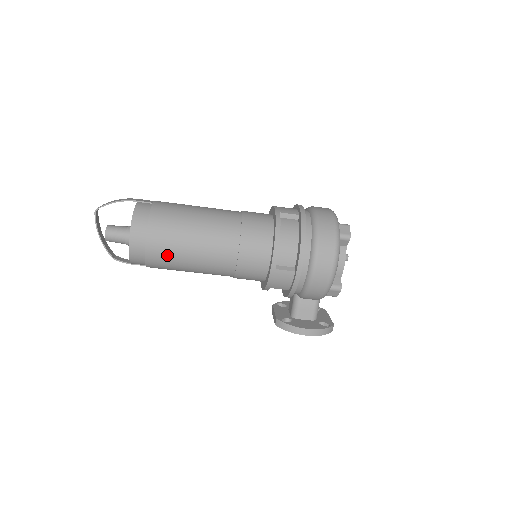
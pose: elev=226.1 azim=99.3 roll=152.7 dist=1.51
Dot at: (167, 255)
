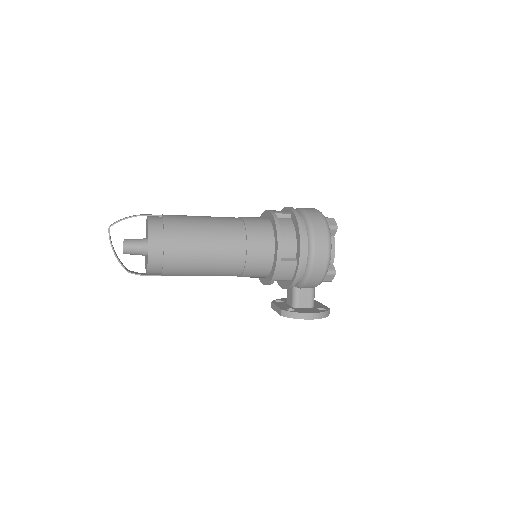
Dot at: (183, 259)
